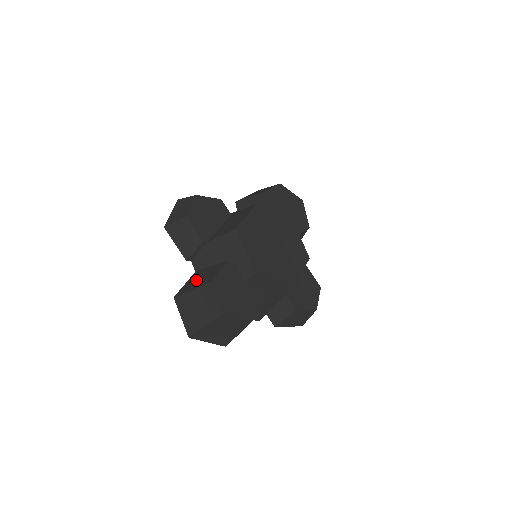
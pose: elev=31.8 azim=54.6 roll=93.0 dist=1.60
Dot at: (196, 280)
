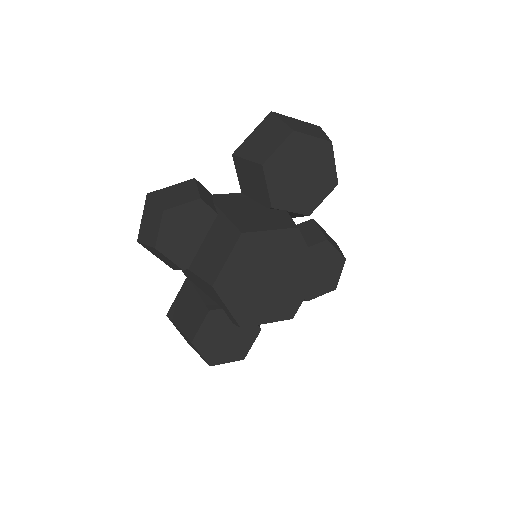
Dot at: (183, 309)
